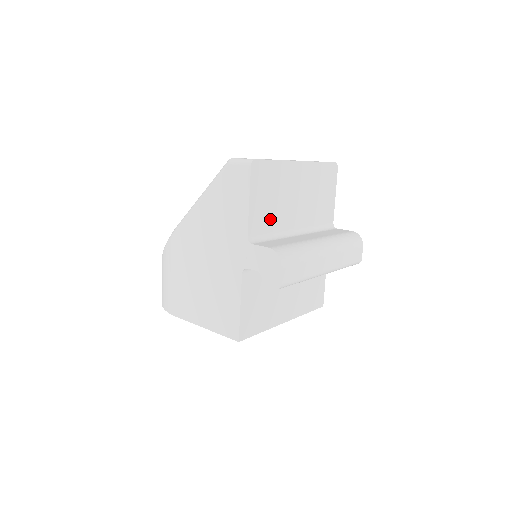
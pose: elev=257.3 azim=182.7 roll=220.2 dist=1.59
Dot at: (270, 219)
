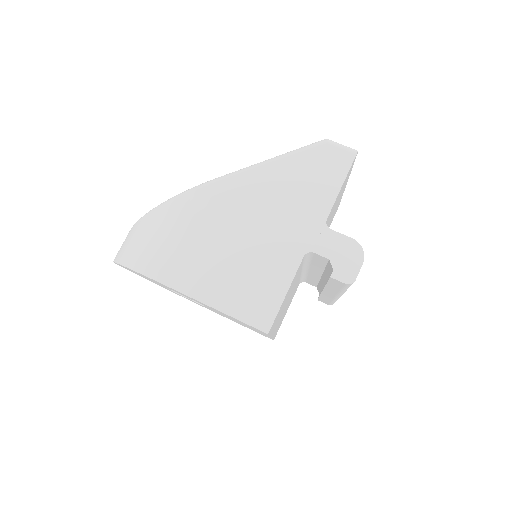
Dot at: (329, 217)
